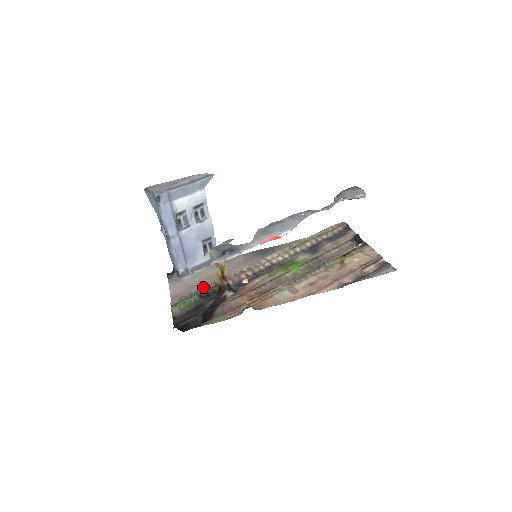
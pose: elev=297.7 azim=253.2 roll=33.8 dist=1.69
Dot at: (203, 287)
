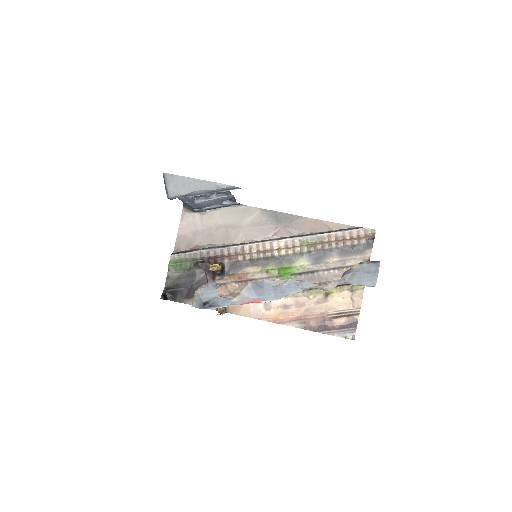
Dot at: (203, 250)
